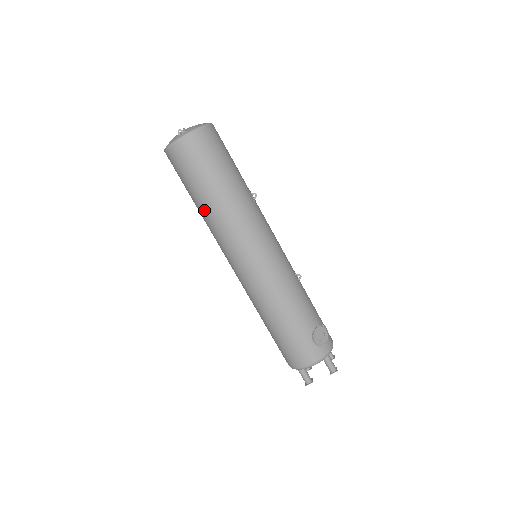
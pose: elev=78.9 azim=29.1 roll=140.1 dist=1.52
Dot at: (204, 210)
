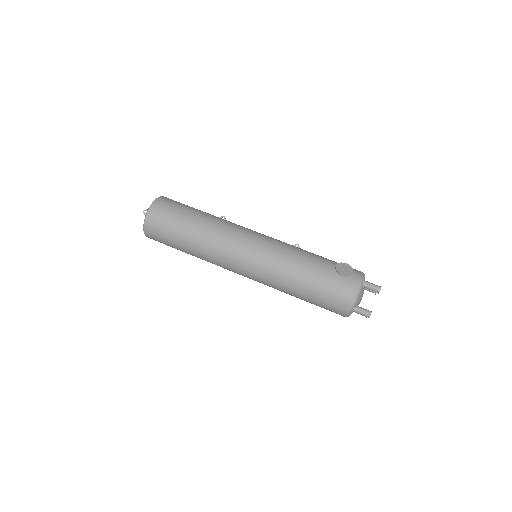
Dot at: (194, 248)
